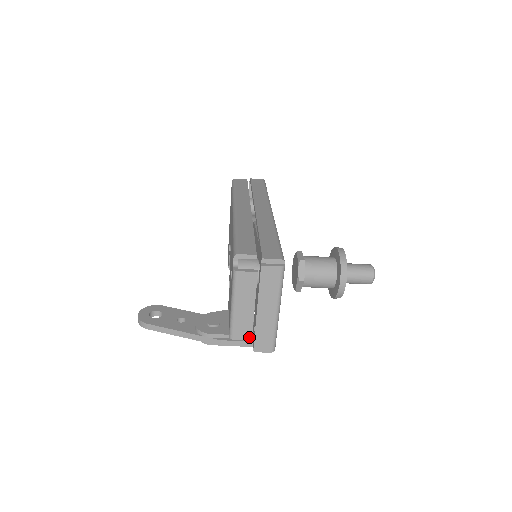
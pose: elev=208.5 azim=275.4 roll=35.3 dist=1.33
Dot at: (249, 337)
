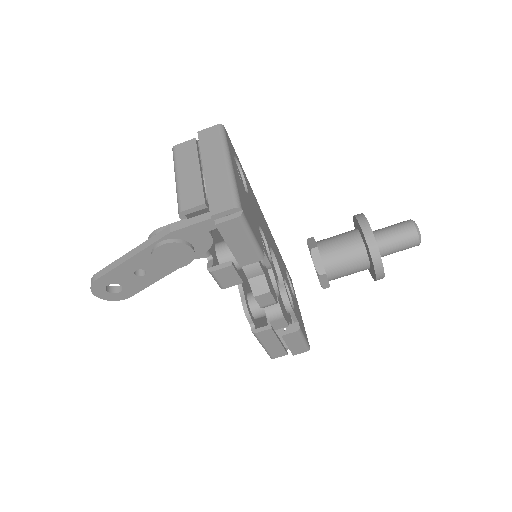
Dot at: (201, 201)
